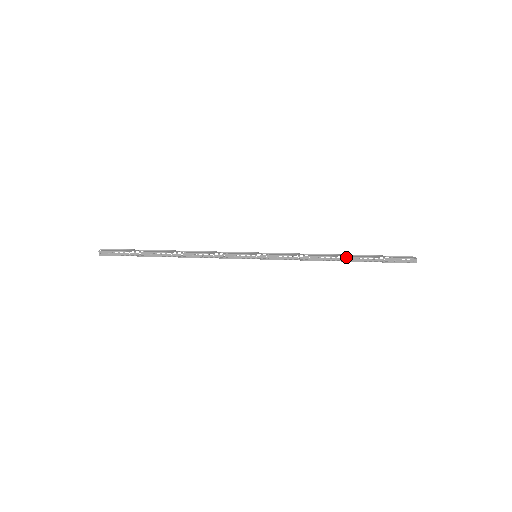
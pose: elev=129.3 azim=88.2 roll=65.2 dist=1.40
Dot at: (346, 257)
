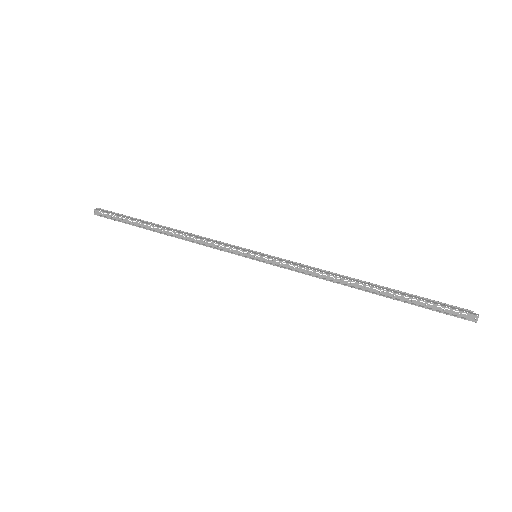
Dot at: (371, 286)
